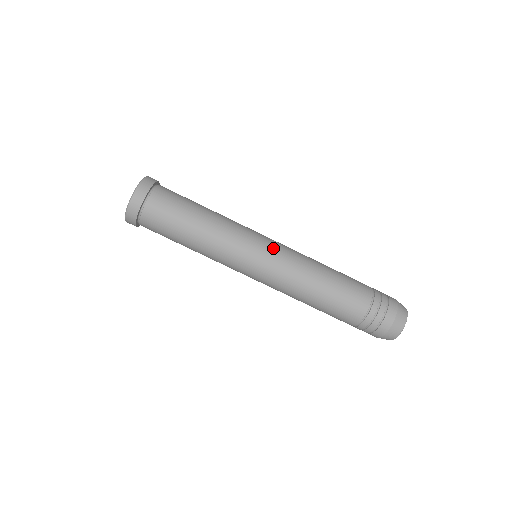
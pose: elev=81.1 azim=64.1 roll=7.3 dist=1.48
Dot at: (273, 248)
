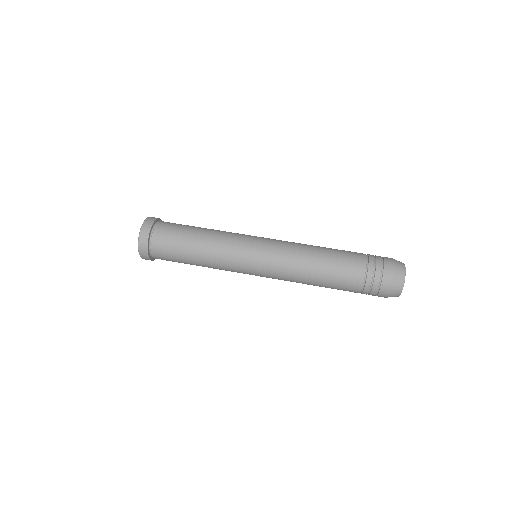
Dot at: (266, 243)
